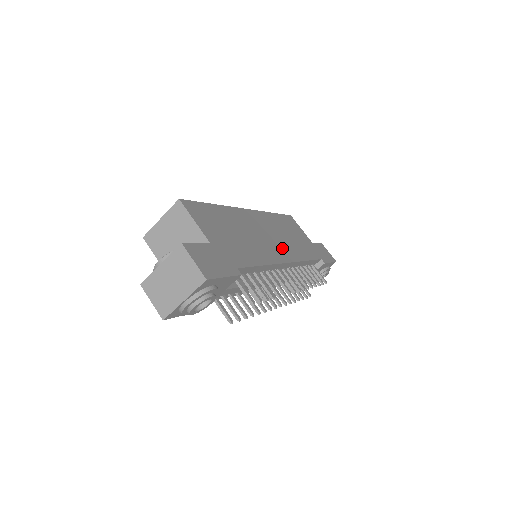
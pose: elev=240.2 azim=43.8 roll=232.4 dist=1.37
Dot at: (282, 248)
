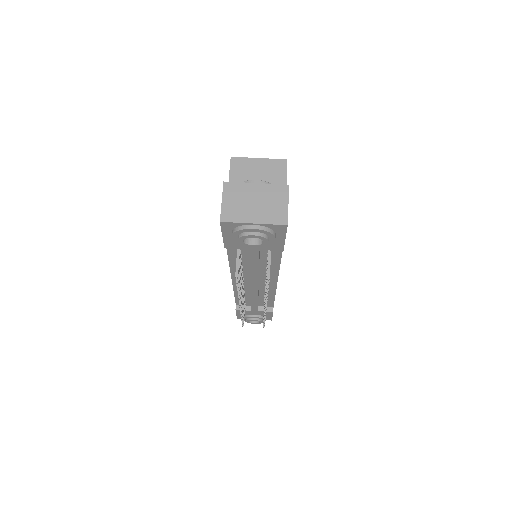
Dot at: occluded
